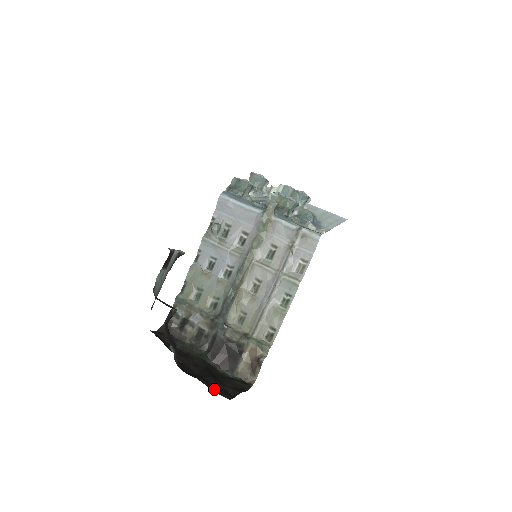
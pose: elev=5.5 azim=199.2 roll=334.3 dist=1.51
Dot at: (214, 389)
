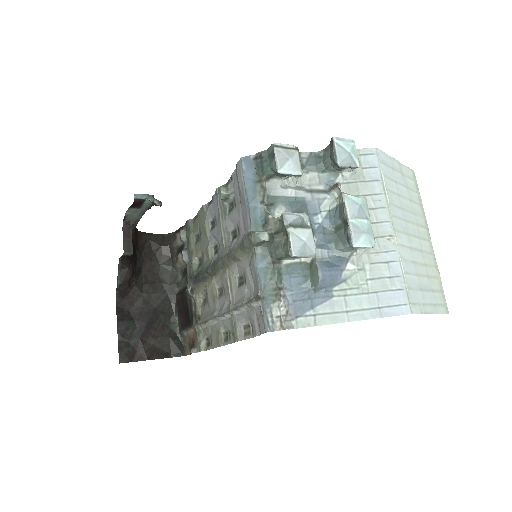
Dot at: (124, 341)
